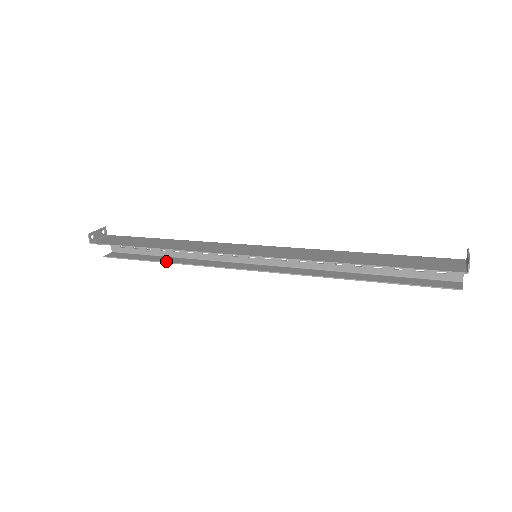
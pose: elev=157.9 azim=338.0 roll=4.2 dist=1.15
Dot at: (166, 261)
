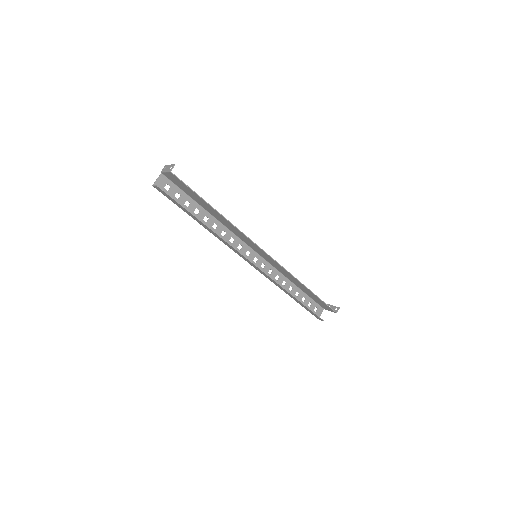
Dot at: occluded
